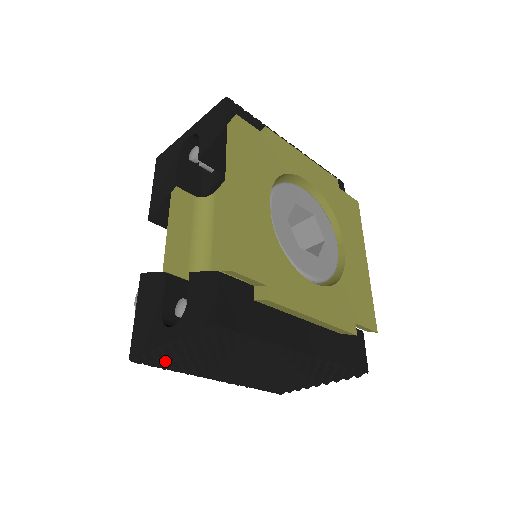
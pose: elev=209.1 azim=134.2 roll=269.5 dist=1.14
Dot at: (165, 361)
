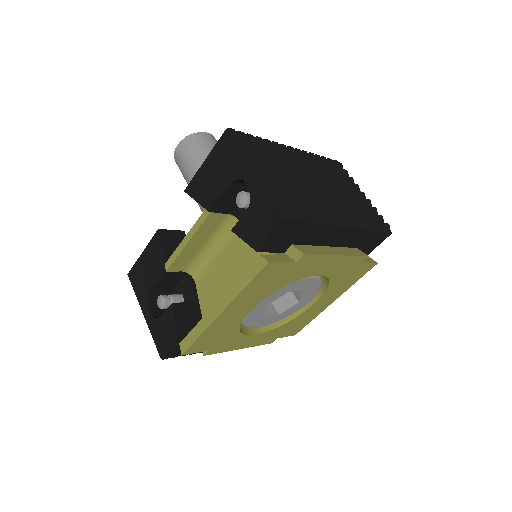
Dot at: occluded
